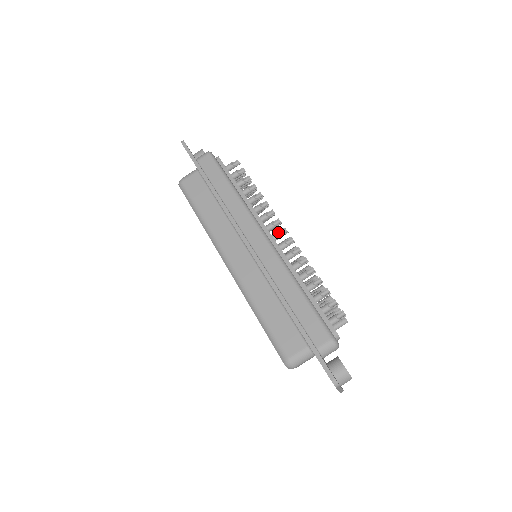
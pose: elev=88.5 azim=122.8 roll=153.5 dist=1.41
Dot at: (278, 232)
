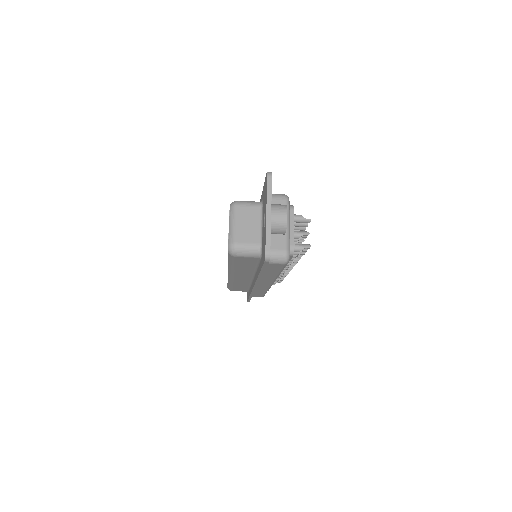
Dot at: occluded
